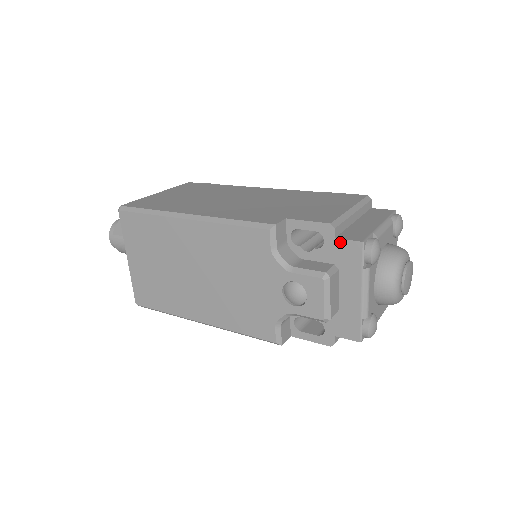
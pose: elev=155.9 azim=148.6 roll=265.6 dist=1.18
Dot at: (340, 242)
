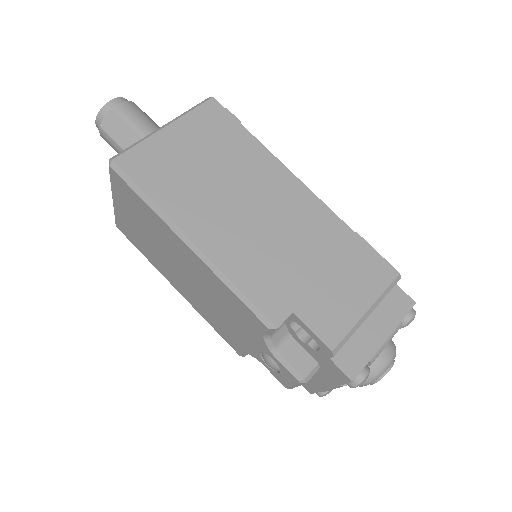
Dot at: (332, 364)
